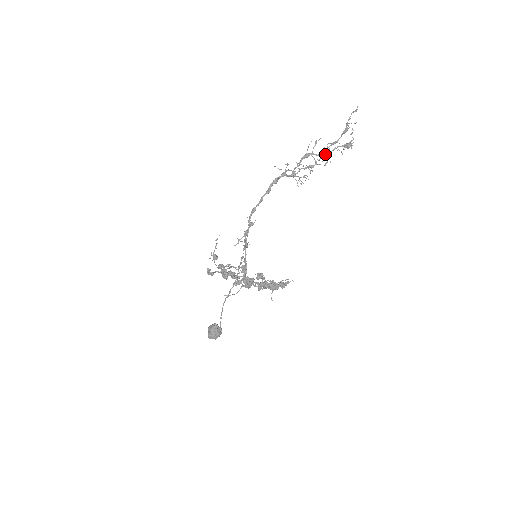
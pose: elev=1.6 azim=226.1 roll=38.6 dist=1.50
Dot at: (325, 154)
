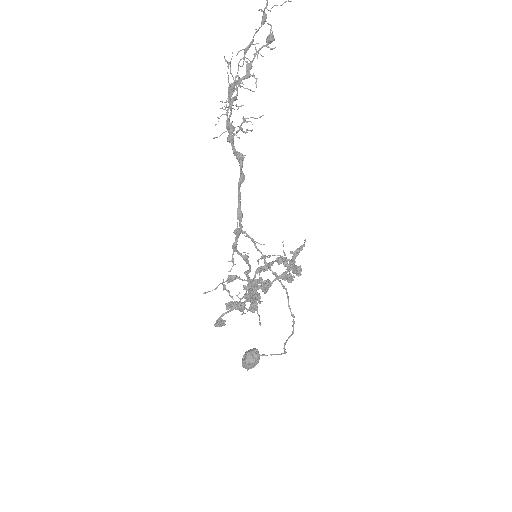
Dot at: (249, 71)
